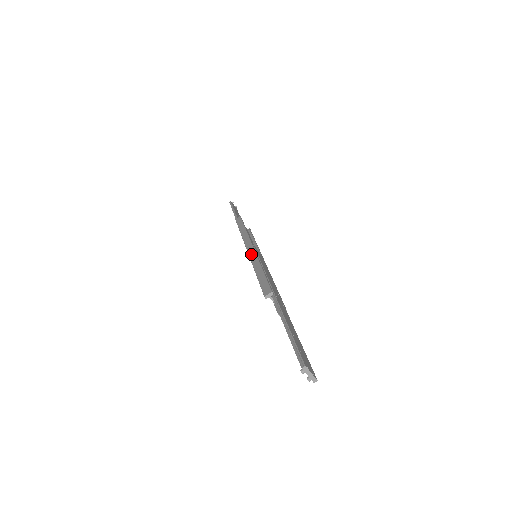
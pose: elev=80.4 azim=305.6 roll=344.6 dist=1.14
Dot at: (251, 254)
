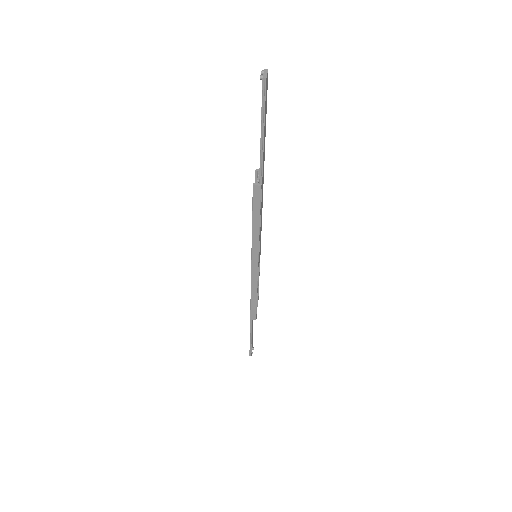
Dot at: occluded
